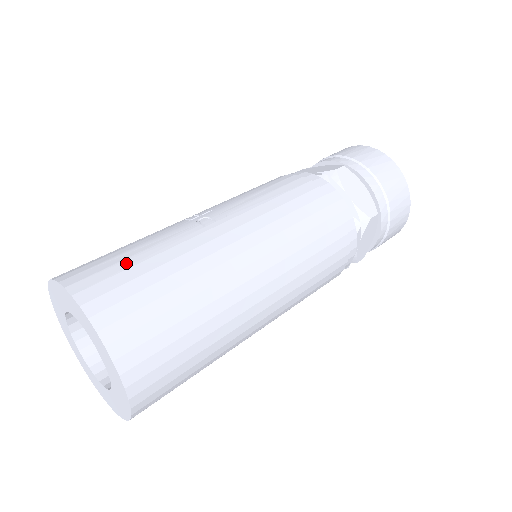
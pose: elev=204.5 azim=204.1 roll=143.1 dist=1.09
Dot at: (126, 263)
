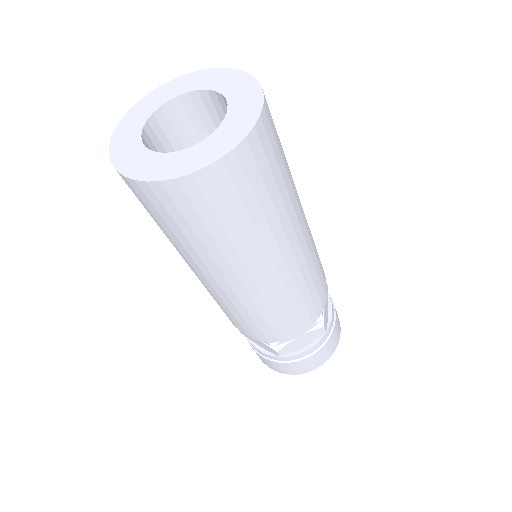
Dot at: occluded
